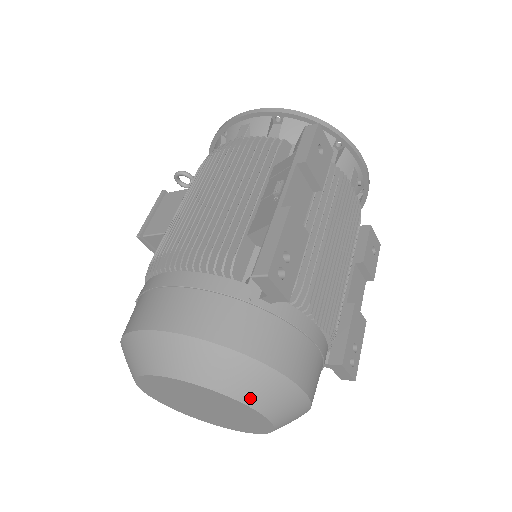
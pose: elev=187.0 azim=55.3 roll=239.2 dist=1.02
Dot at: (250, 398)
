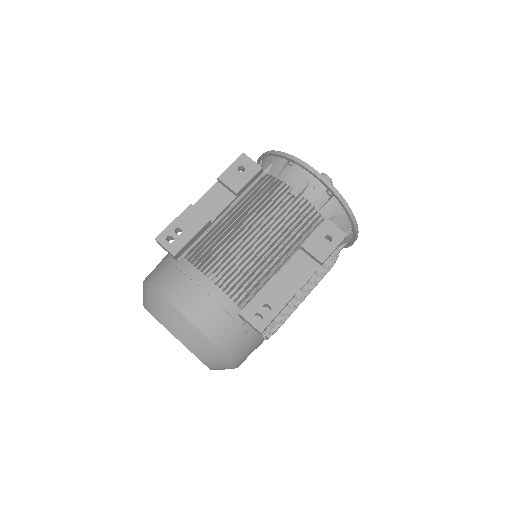
Dot at: (157, 315)
